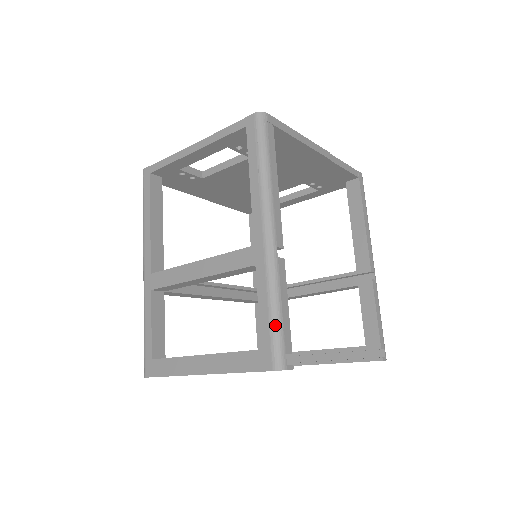
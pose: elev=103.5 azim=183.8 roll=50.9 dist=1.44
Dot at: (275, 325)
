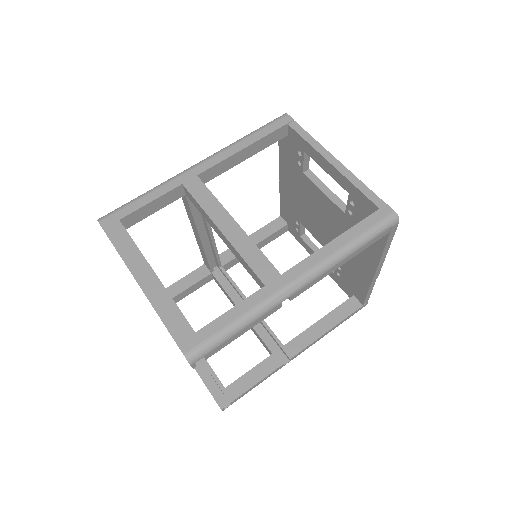
Dot at: (224, 334)
